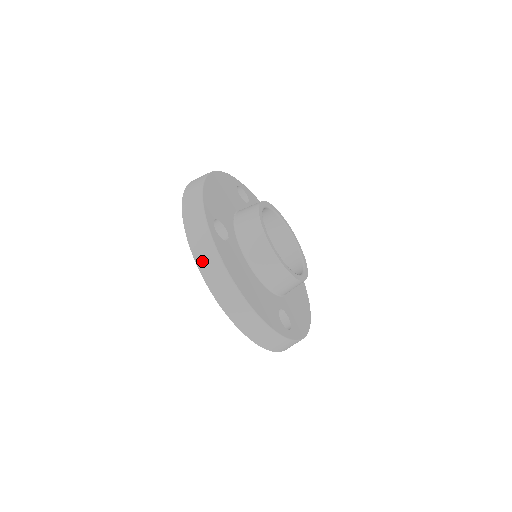
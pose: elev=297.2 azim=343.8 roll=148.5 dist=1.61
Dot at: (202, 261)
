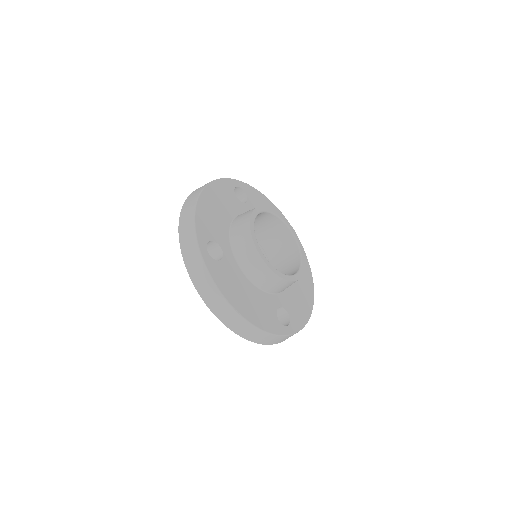
Dot at: (199, 285)
